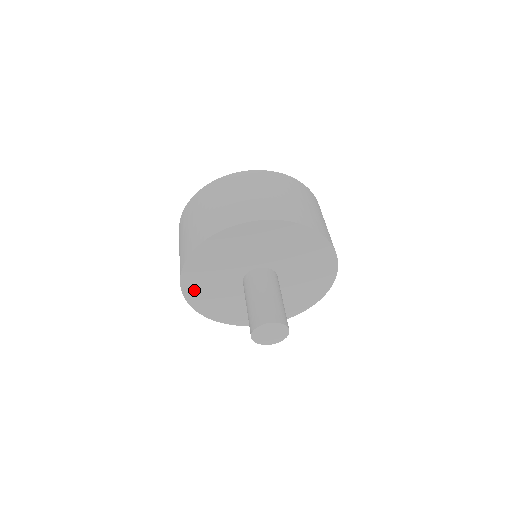
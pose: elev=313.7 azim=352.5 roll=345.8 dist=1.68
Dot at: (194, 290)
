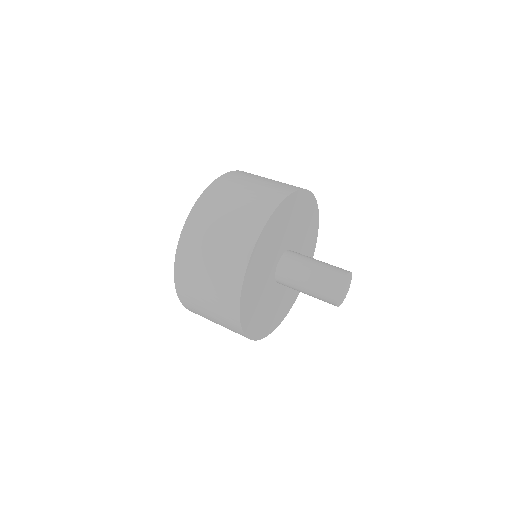
Dot at: (248, 316)
